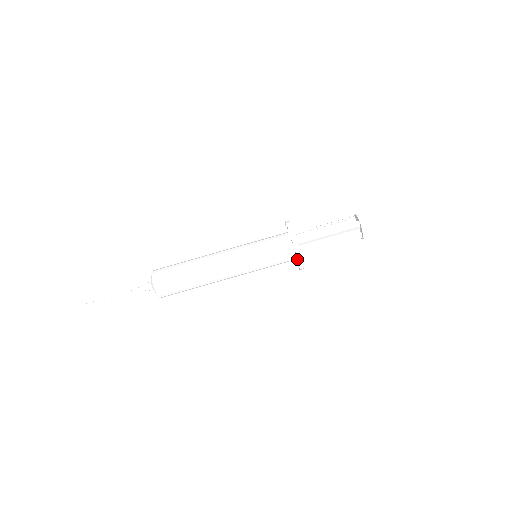
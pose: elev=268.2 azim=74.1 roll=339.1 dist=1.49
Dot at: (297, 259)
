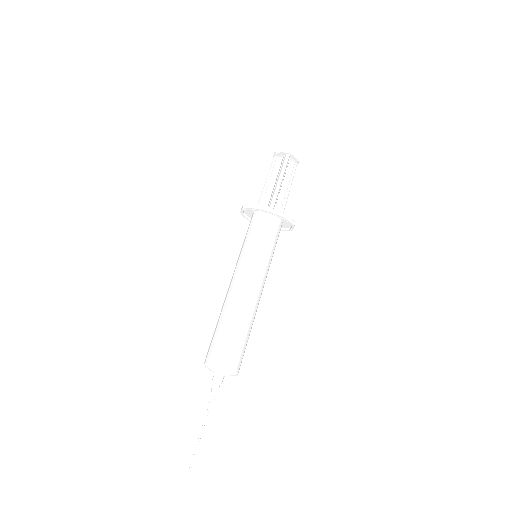
Dot at: (289, 221)
